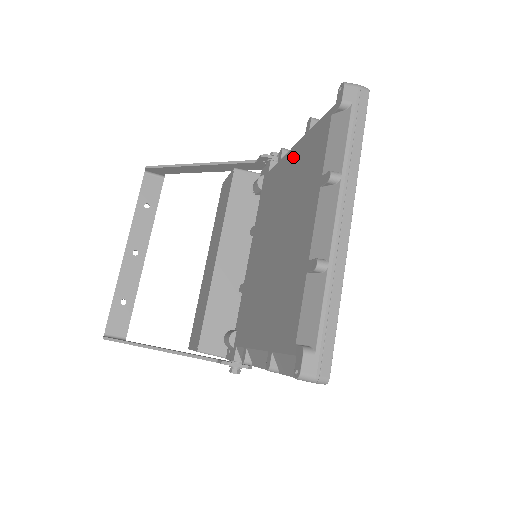
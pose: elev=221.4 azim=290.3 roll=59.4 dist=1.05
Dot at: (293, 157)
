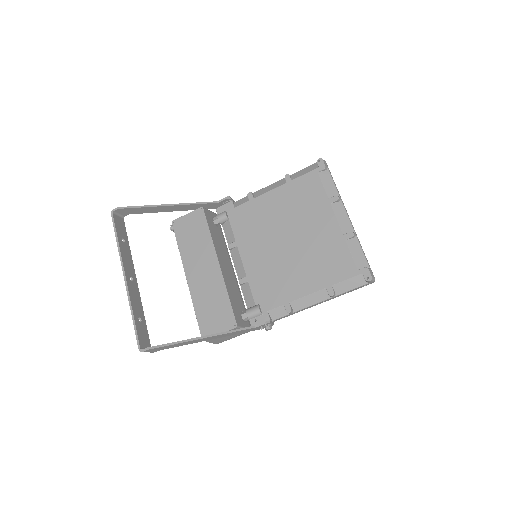
Dot at: (277, 195)
